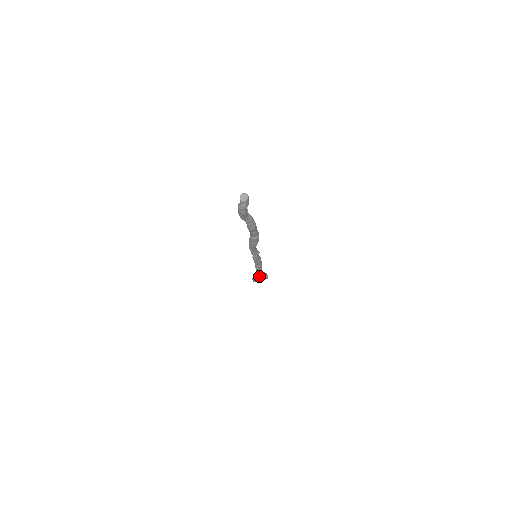
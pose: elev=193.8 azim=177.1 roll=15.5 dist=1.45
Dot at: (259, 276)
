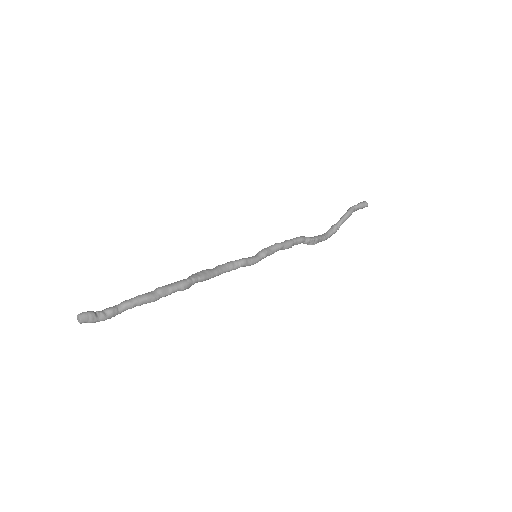
Dot at: (313, 242)
